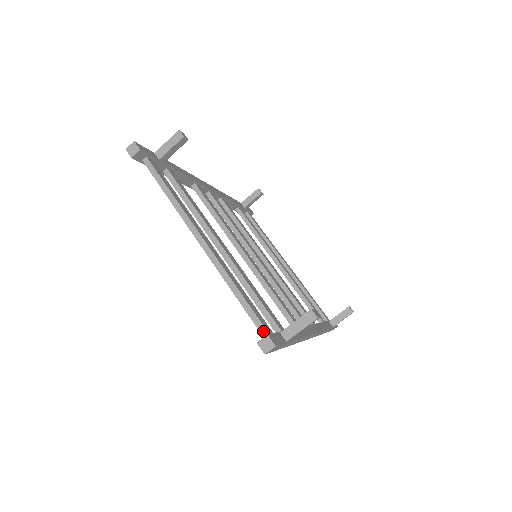
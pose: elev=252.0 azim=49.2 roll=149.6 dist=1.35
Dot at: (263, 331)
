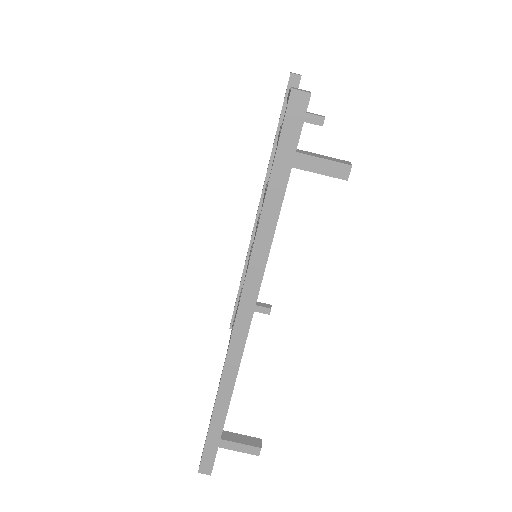
Dot at: occluded
